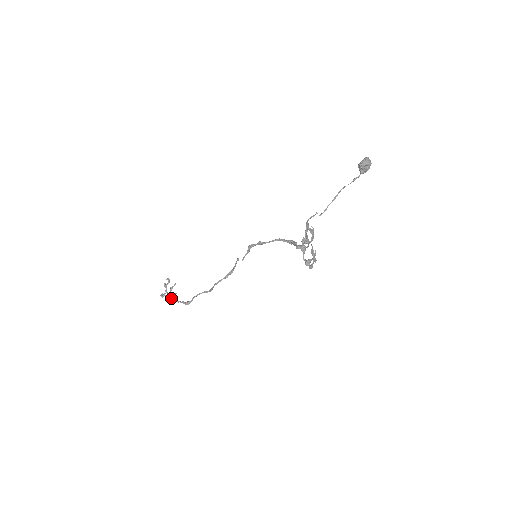
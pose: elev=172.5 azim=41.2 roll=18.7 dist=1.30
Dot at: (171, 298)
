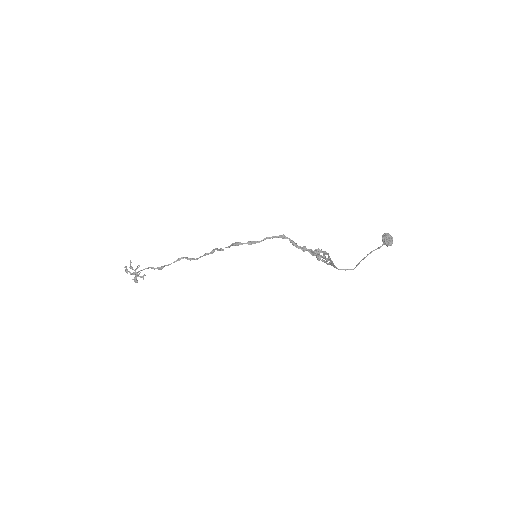
Dot at: occluded
